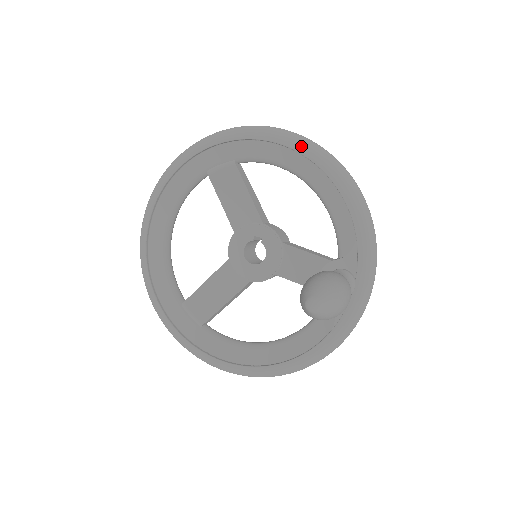
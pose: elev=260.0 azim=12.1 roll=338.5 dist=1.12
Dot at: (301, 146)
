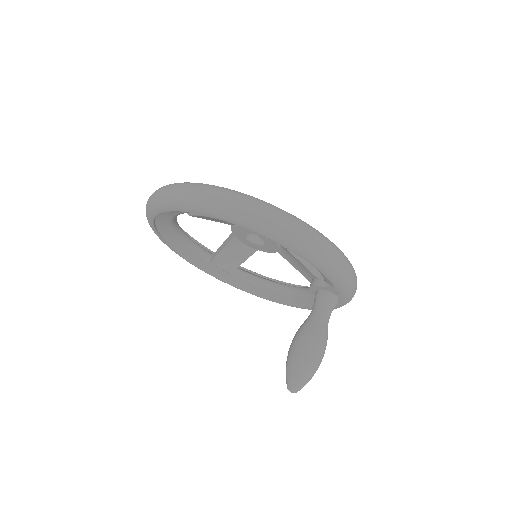
Dot at: (268, 235)
